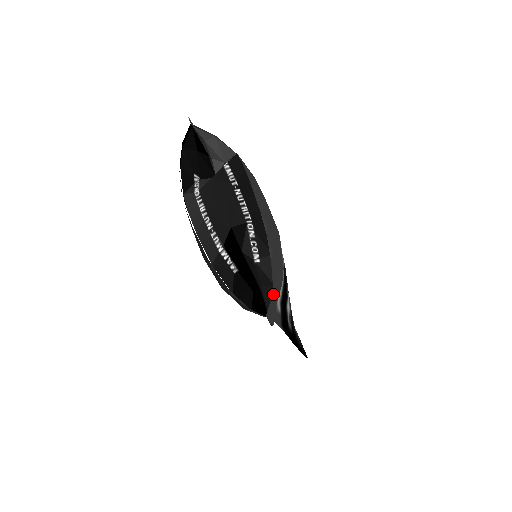
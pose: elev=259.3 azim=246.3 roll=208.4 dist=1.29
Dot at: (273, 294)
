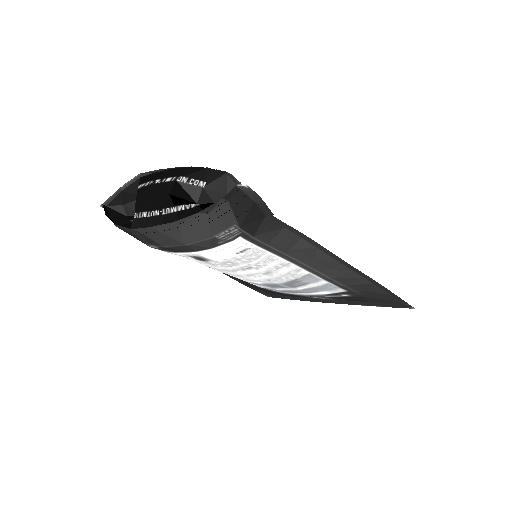
Dot at: (230, 176)
